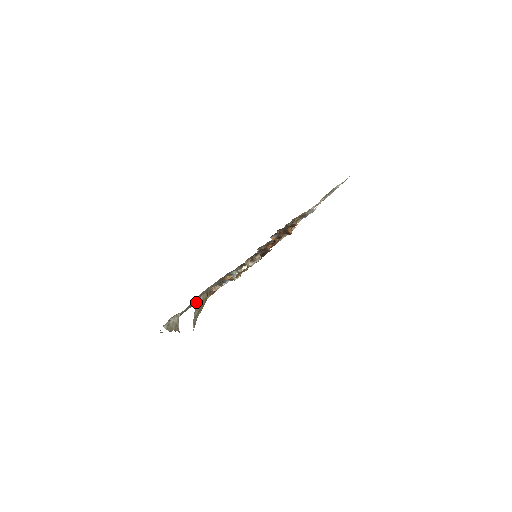
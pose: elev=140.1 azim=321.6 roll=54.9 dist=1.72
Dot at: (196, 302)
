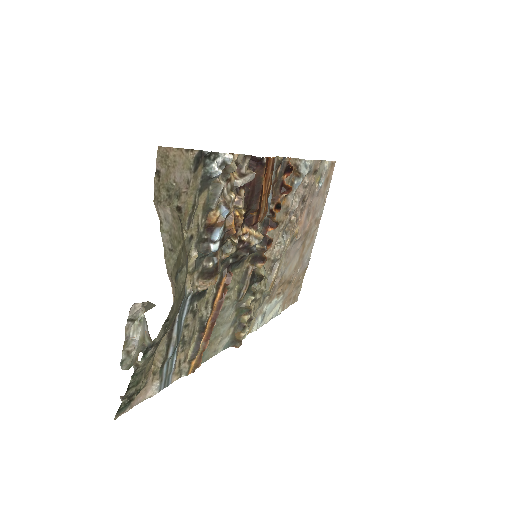
Dot at: (158, 208)
